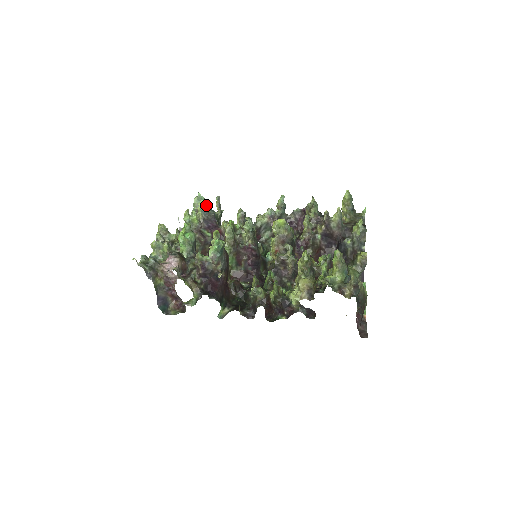
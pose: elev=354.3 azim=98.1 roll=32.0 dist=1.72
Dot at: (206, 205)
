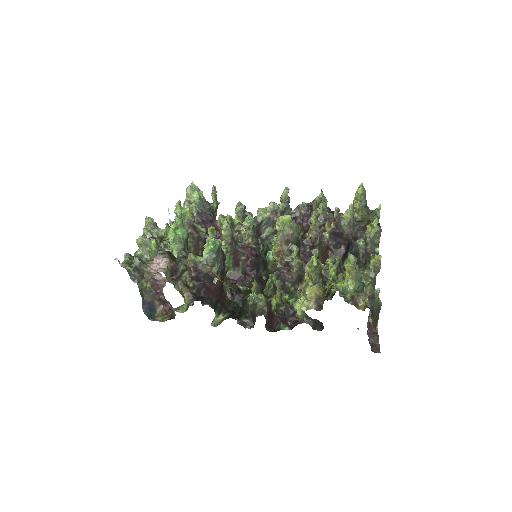
Dot at: (200, 196)
